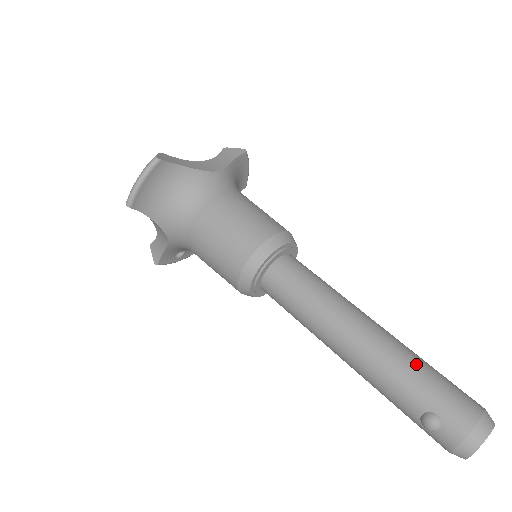
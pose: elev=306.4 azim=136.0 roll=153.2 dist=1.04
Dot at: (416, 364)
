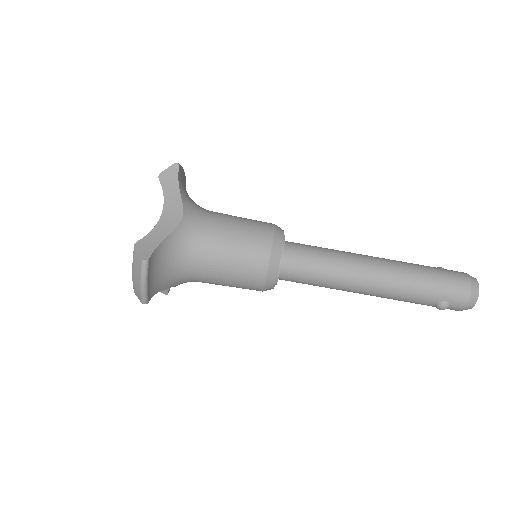
Dot at: (419, 277)
